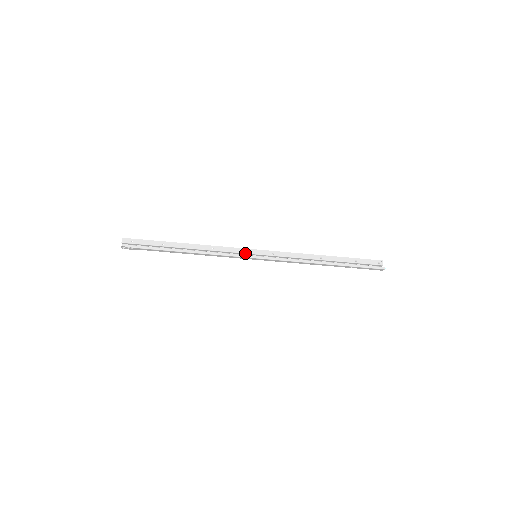
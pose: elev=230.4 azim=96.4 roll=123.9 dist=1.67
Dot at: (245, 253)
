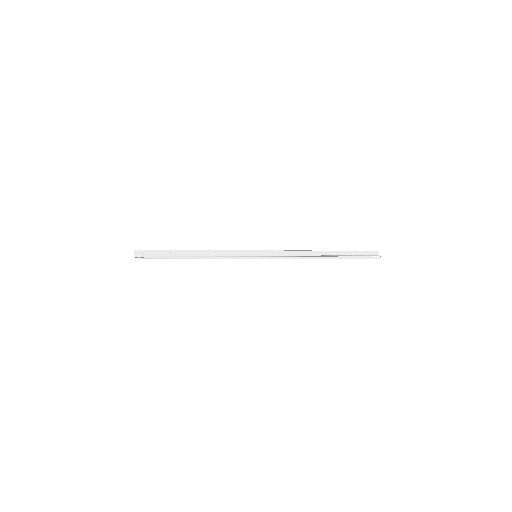
Dot at: (245, 255)
